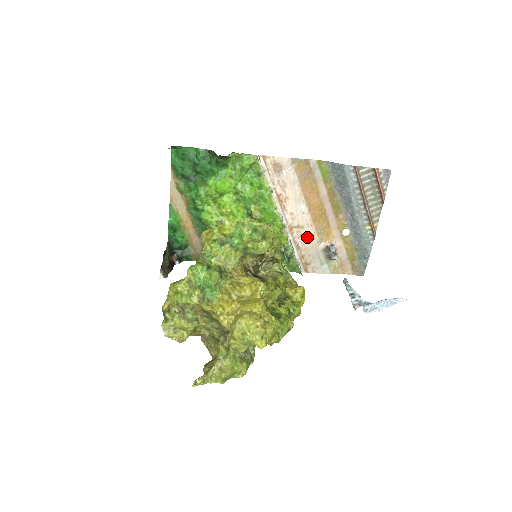
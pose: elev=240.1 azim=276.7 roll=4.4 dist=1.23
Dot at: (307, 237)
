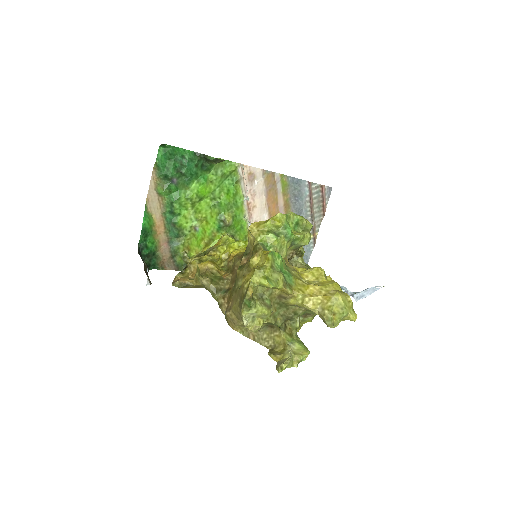
Dot at: occluded
